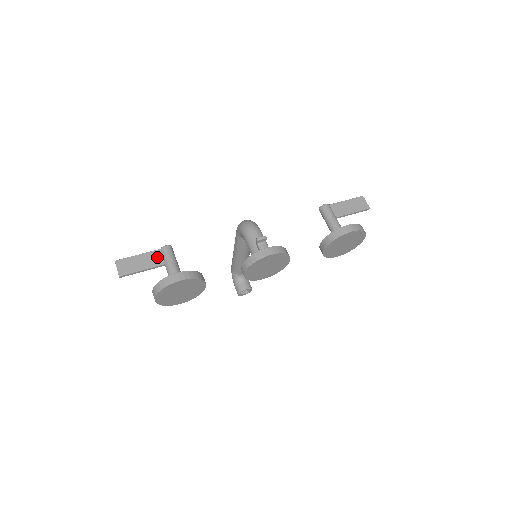
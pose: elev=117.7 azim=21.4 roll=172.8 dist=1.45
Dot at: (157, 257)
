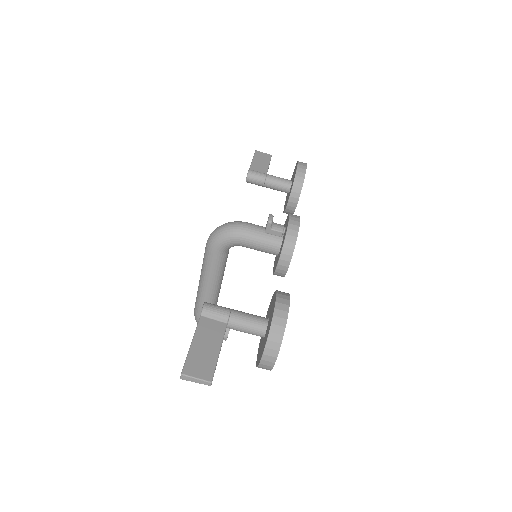
Dot at: (211, 325)
